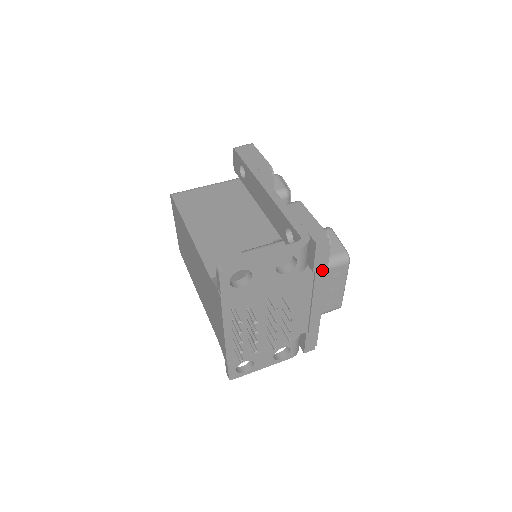
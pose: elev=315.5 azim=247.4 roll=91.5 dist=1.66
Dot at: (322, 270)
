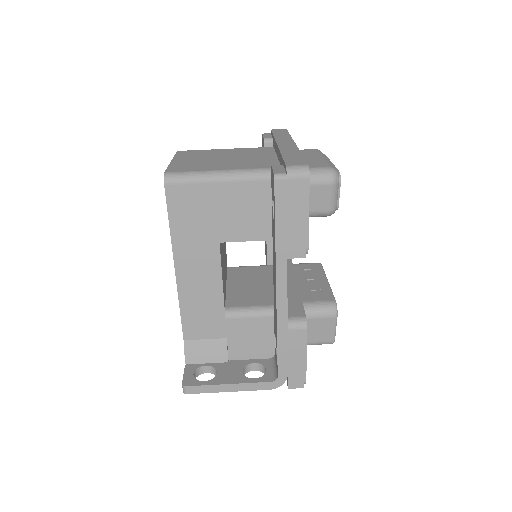
Dot at: occluded
